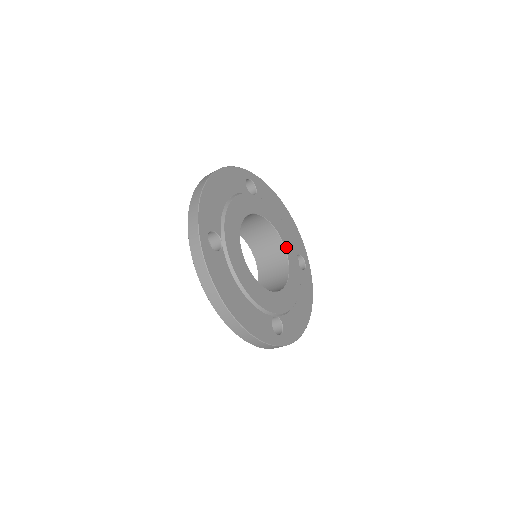
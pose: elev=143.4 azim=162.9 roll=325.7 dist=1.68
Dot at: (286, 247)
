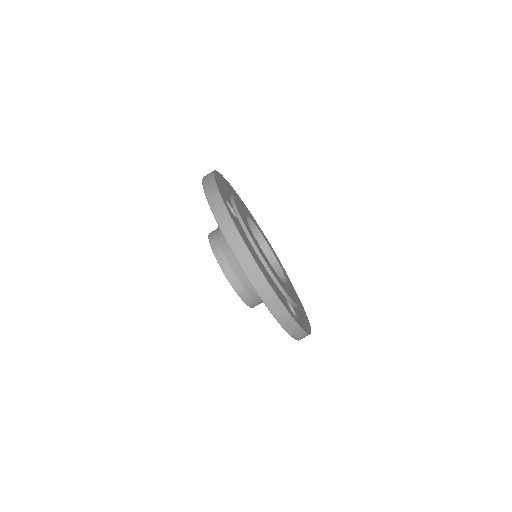
Dot at: (278, 261)
